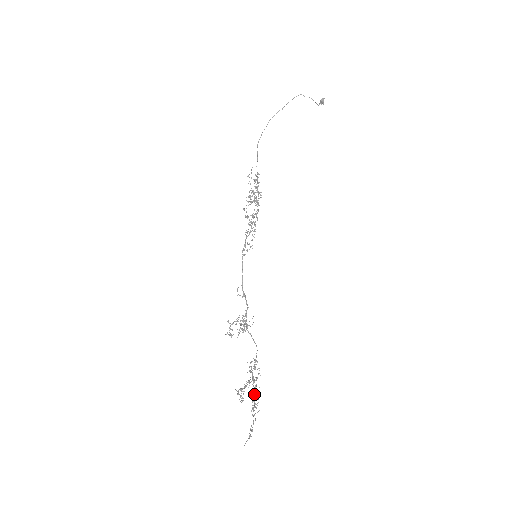
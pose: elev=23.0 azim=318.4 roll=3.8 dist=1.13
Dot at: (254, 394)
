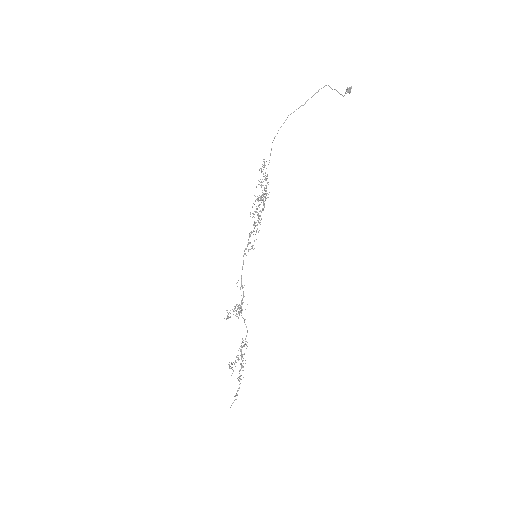
Dot at: (241, 365)
